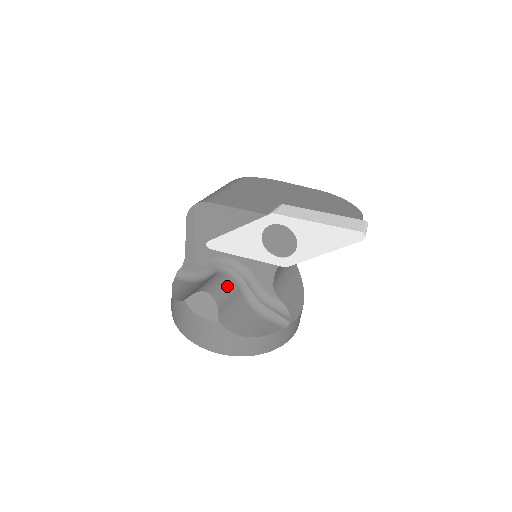
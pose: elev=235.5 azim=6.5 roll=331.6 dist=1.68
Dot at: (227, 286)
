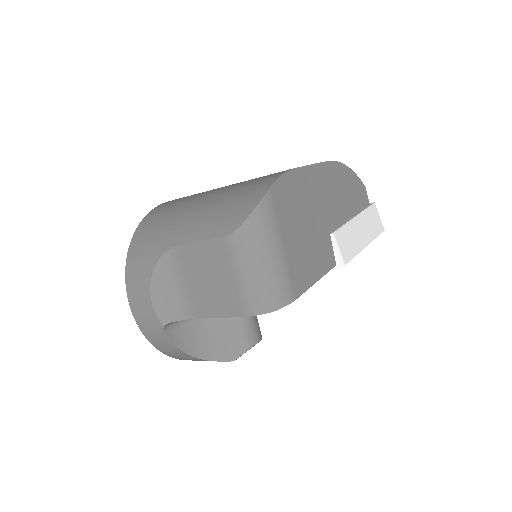
Dot at: occluded
